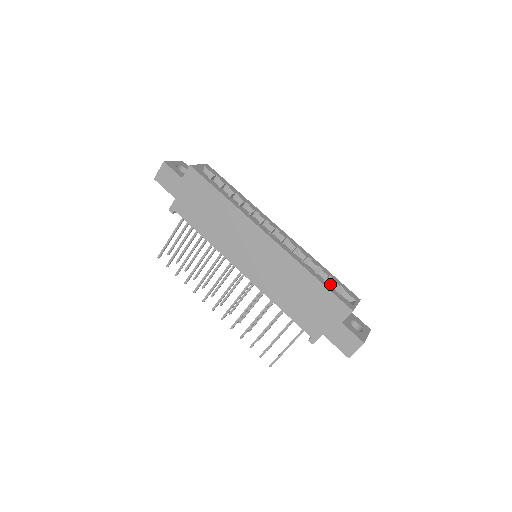
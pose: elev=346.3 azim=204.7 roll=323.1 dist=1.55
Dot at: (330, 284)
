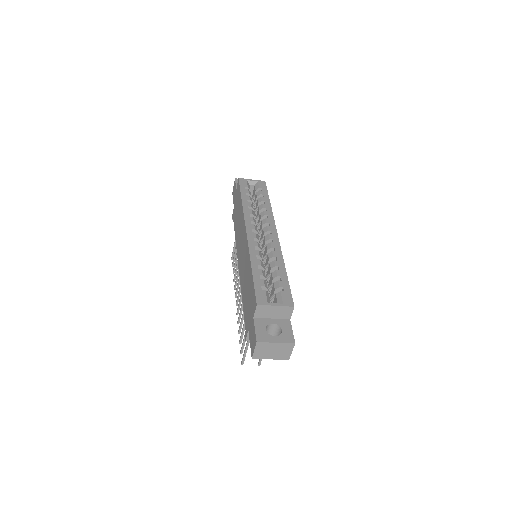
Dot at: (274, 283)
